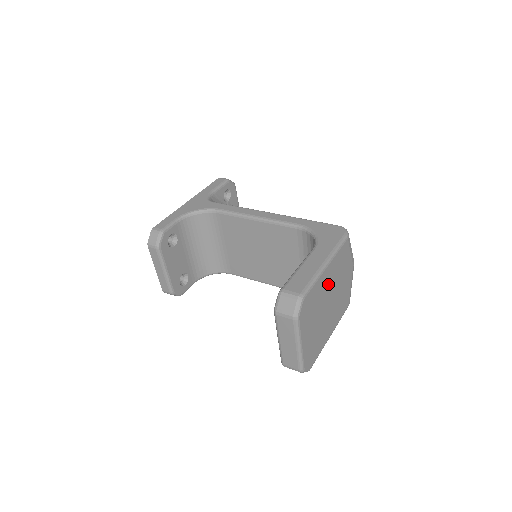
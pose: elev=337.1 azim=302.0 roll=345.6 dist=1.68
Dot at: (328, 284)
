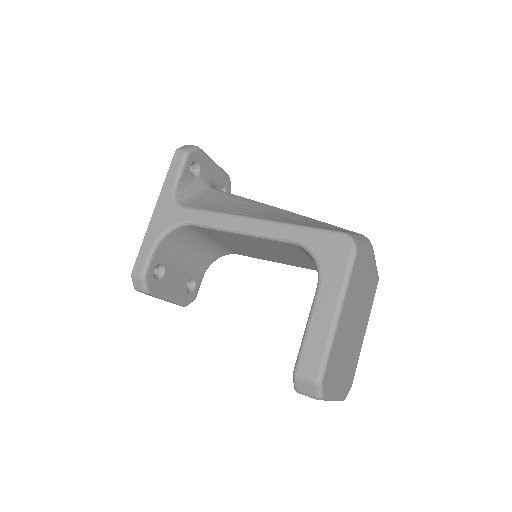
Dot at: (347, 321)
